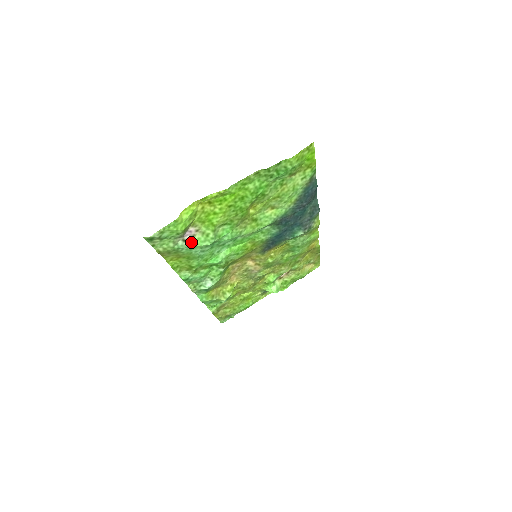
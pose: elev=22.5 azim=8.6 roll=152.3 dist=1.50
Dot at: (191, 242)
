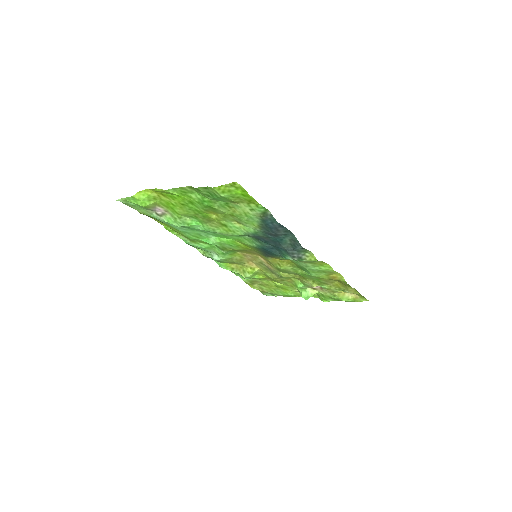
Dot at: (164, 218)
